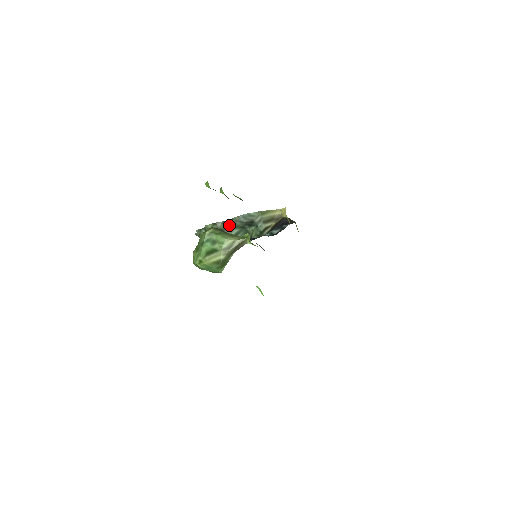
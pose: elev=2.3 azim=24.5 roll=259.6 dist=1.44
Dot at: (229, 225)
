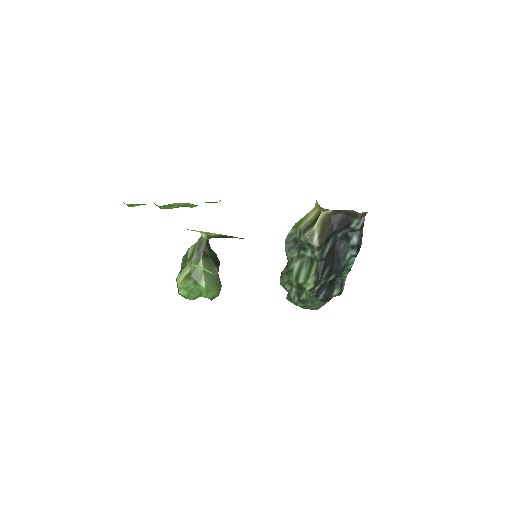
Dot at: (288, 264)
